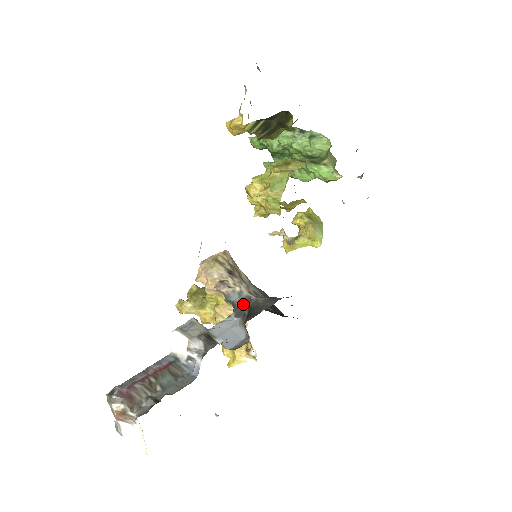
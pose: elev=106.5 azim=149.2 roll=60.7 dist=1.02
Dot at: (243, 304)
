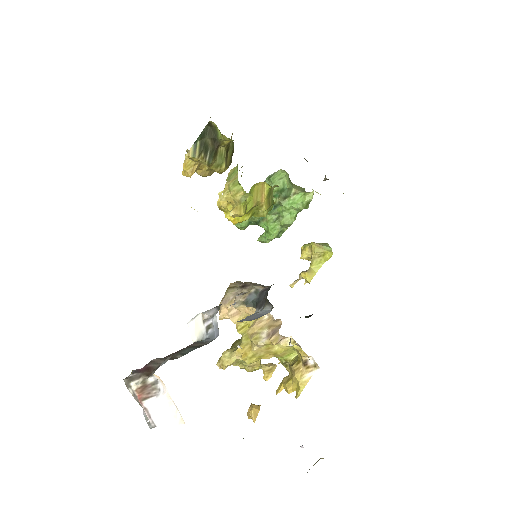
Dot at: (262, 296)
